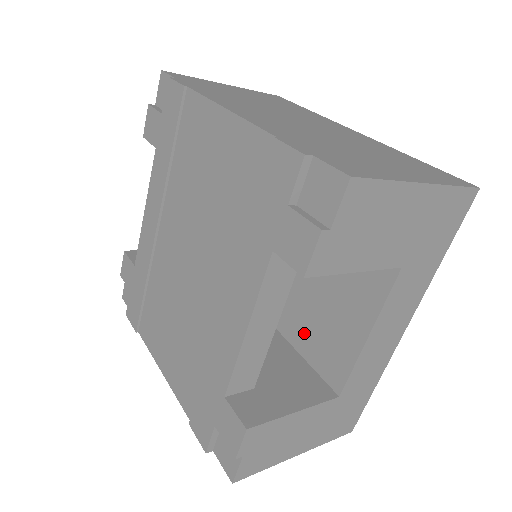
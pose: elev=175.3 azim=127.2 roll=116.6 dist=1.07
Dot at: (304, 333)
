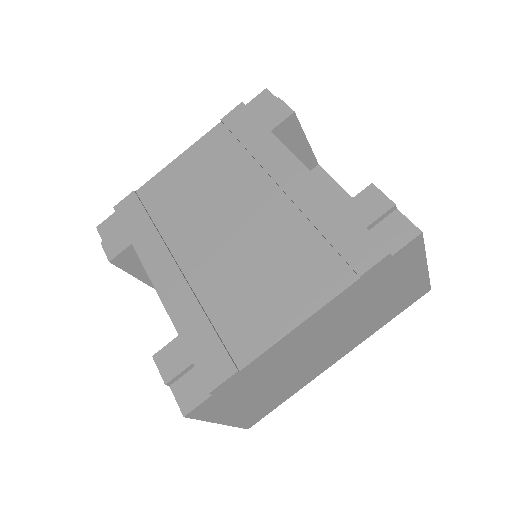
Dot at: occluded
